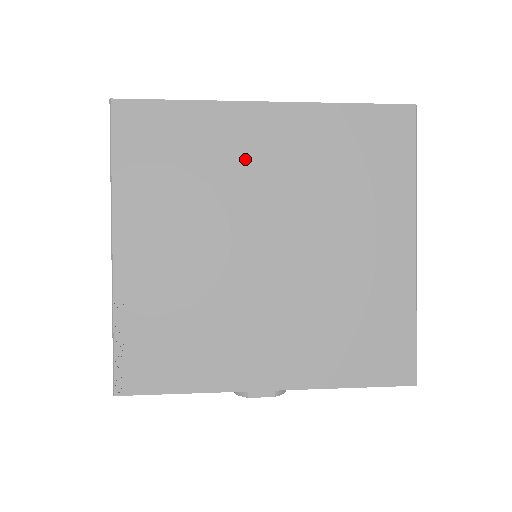
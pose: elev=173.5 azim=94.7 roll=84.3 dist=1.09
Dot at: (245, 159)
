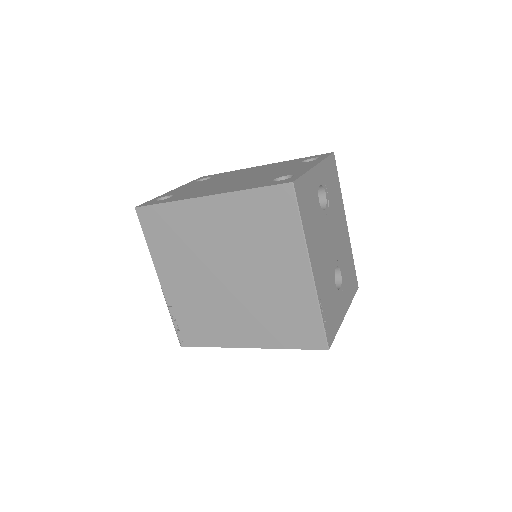
Dot at: (204, 230)
